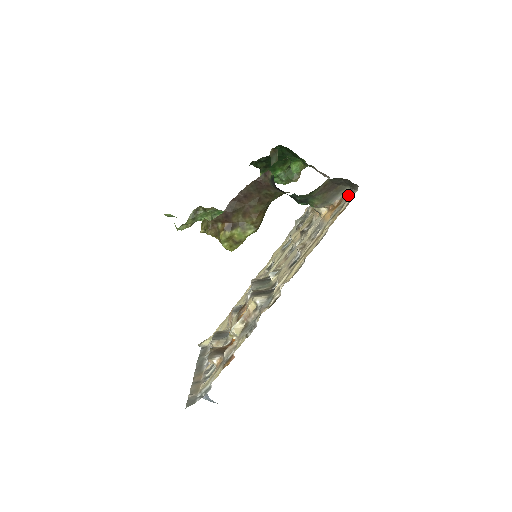
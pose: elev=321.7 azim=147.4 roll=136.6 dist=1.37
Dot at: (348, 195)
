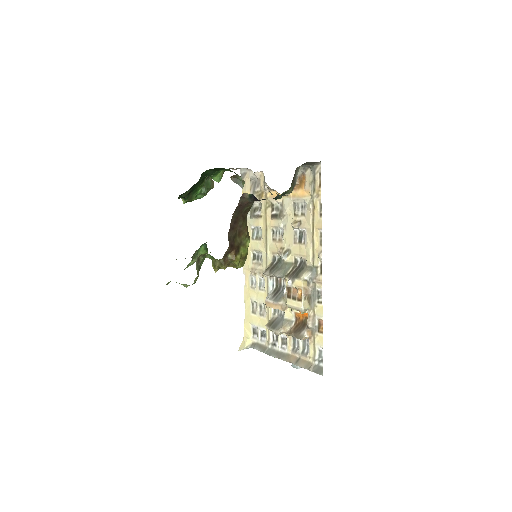
Dot at: (312, 171)
